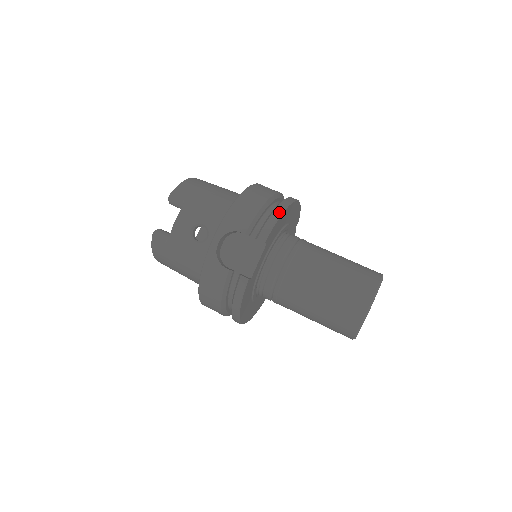
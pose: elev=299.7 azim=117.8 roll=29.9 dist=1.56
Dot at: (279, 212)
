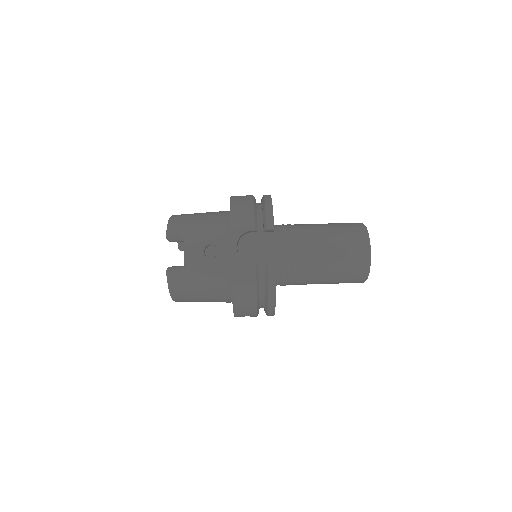
Dot at: (269, 205)
